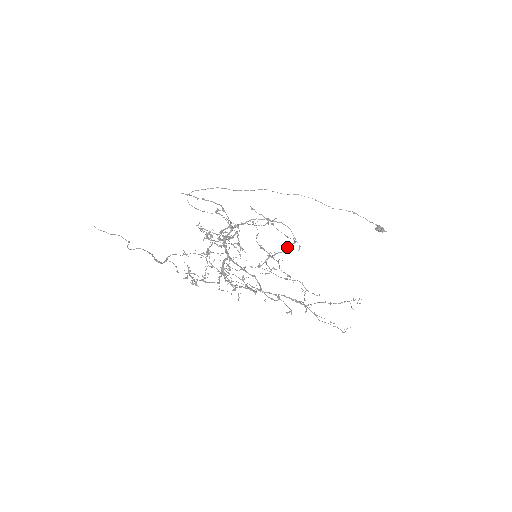
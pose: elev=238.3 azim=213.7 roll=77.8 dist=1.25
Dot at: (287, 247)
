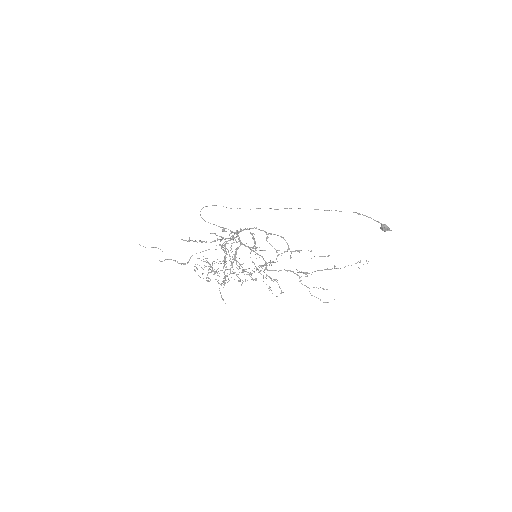
Dot at: occluded
